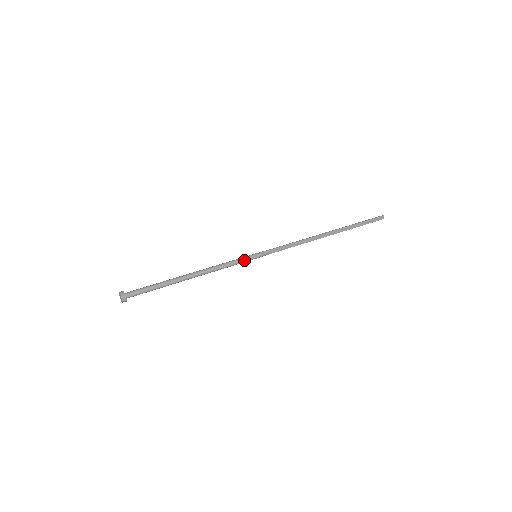
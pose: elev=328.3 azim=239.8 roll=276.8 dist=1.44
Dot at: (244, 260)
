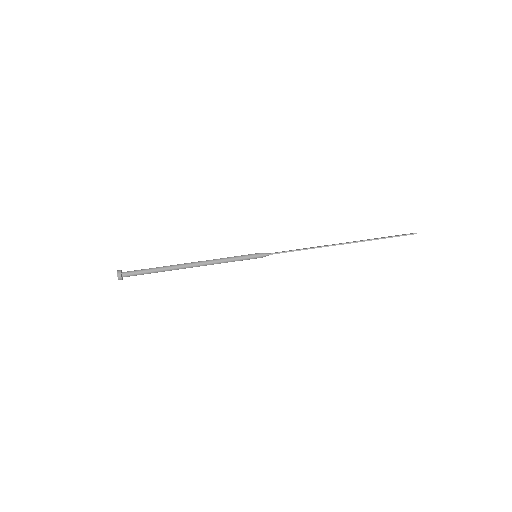
Dot at: (242, 260)
